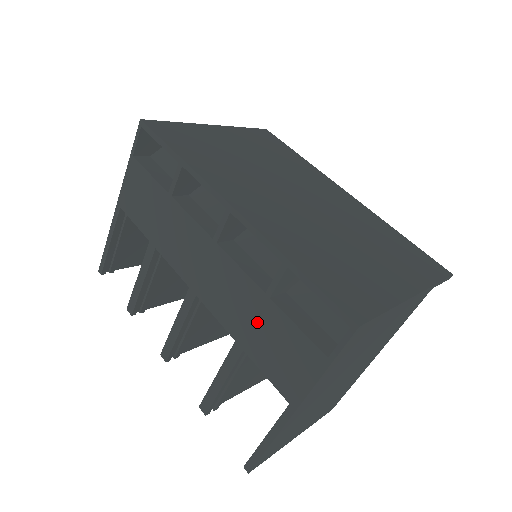
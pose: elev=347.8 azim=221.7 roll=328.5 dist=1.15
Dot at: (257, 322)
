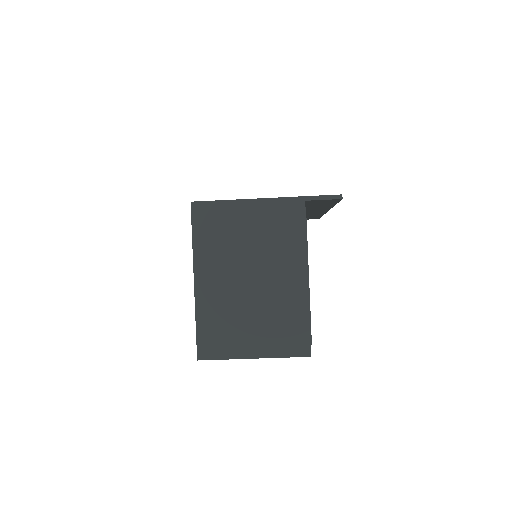
Dot at: occluded
